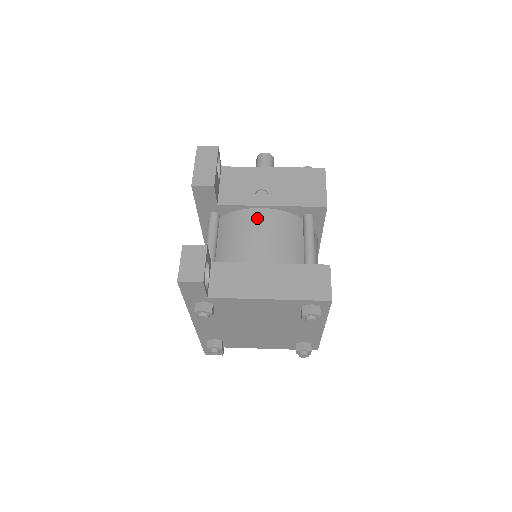
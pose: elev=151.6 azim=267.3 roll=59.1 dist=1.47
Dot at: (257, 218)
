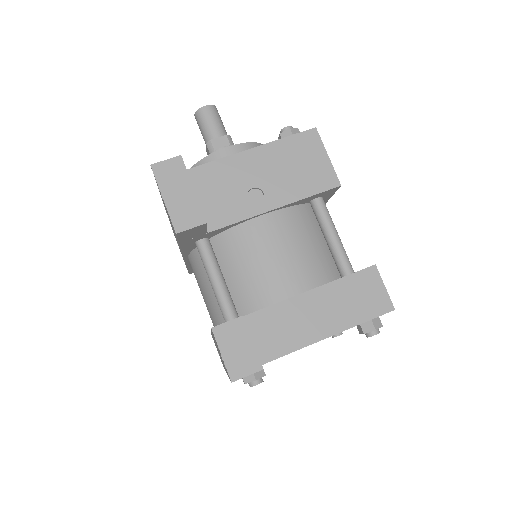
Dot at: (264, 232)
